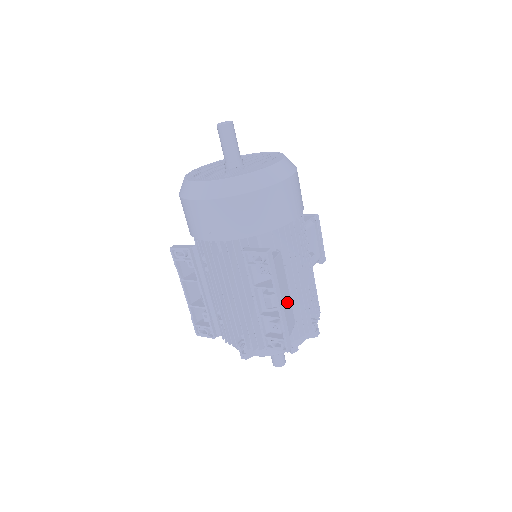
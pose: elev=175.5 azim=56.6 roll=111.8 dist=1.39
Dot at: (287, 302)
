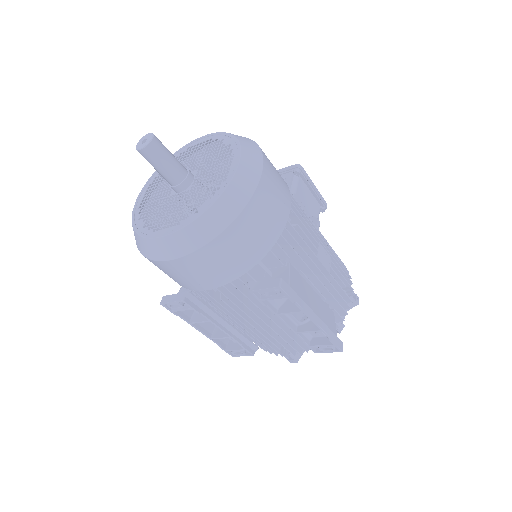
Dot at: (319, 306)
